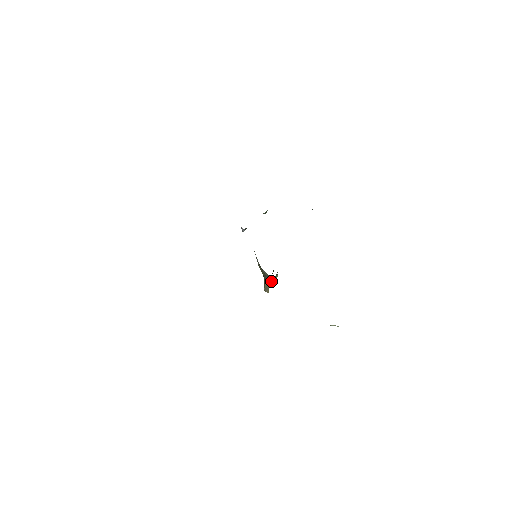
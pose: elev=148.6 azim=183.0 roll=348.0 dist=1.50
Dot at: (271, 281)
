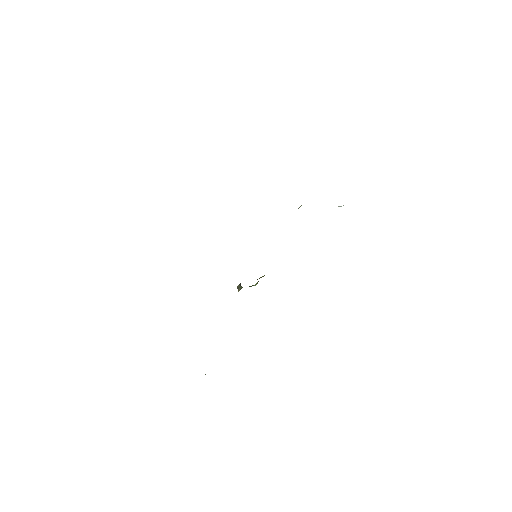
Dot at: occluded
